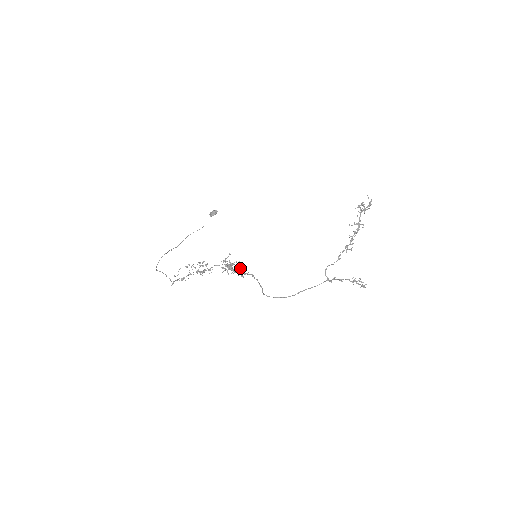
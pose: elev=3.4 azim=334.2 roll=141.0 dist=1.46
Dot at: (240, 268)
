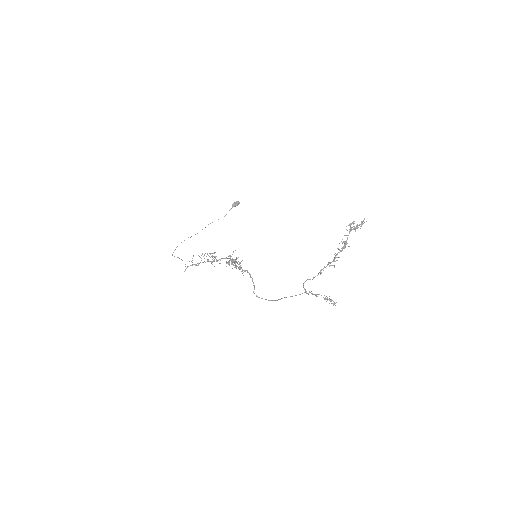
Dot at: (240, 265)
